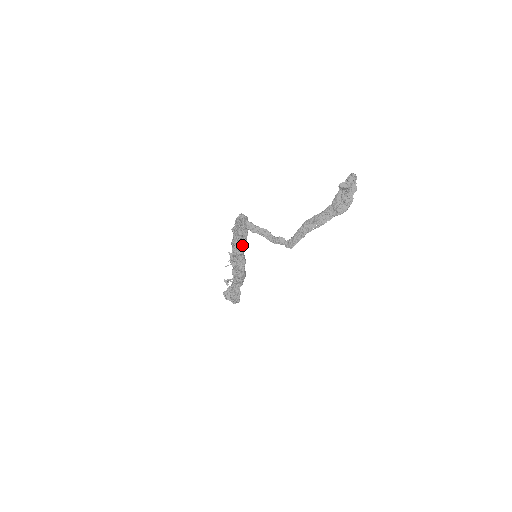
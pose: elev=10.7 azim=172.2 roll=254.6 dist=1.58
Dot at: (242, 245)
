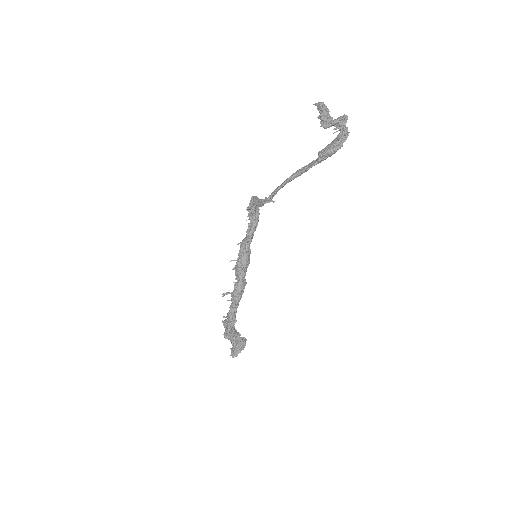
Dot at: (248, 238)
